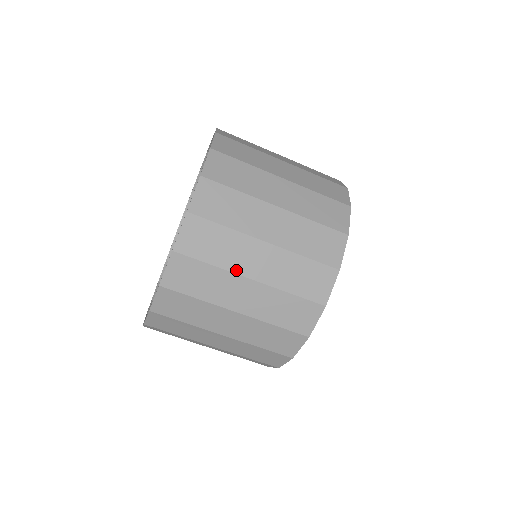
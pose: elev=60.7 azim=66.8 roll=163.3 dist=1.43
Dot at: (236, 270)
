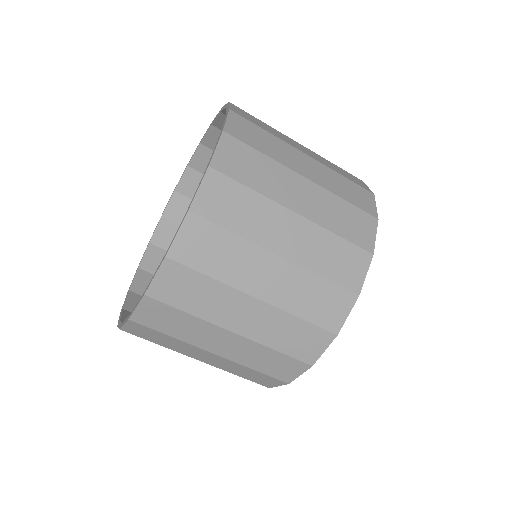
Dot at: (183, 353)
